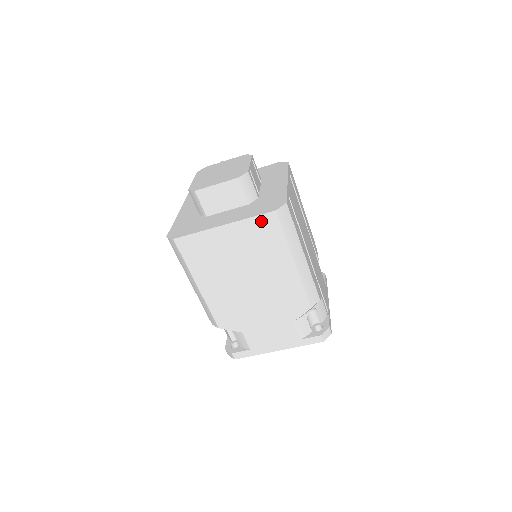
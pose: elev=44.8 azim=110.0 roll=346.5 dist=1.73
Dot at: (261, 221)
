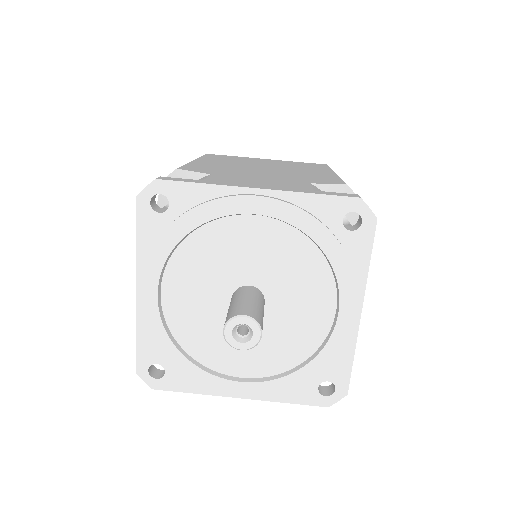
Dot at: occluded
